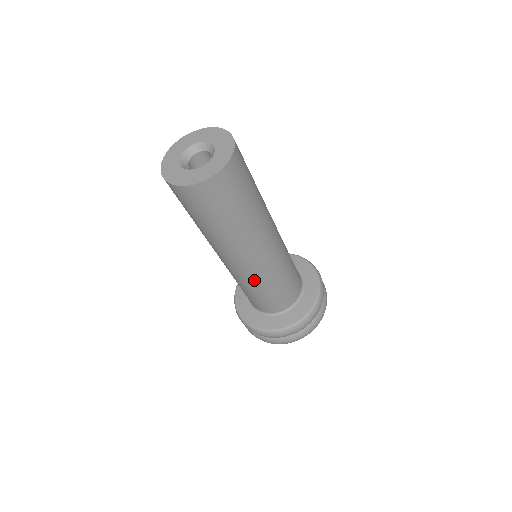
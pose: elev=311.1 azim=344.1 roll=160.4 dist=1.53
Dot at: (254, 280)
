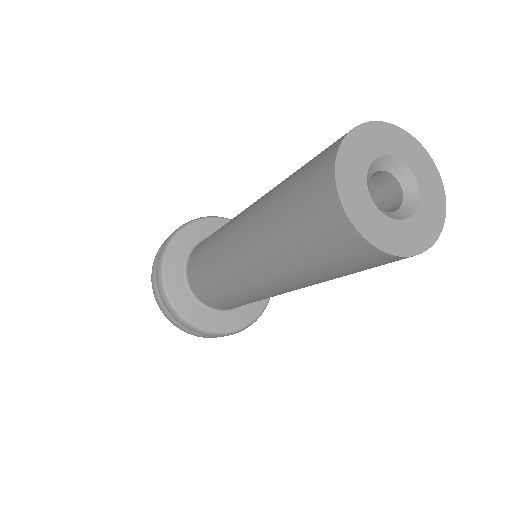
Dot at: occluded
